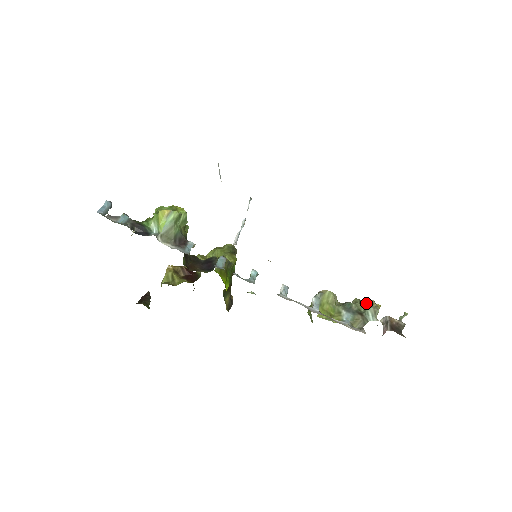
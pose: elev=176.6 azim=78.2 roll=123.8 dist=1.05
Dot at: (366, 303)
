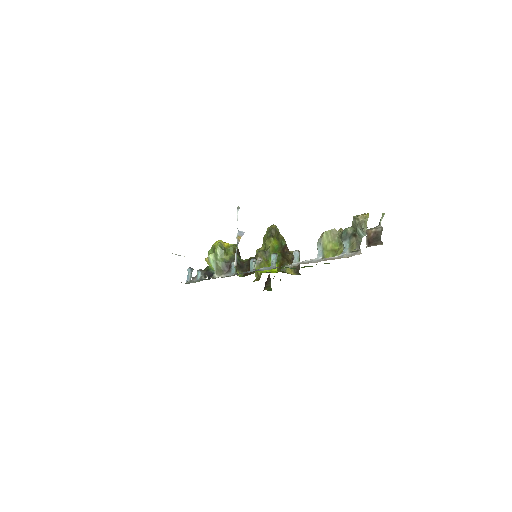
Dot at: (354, 223)
